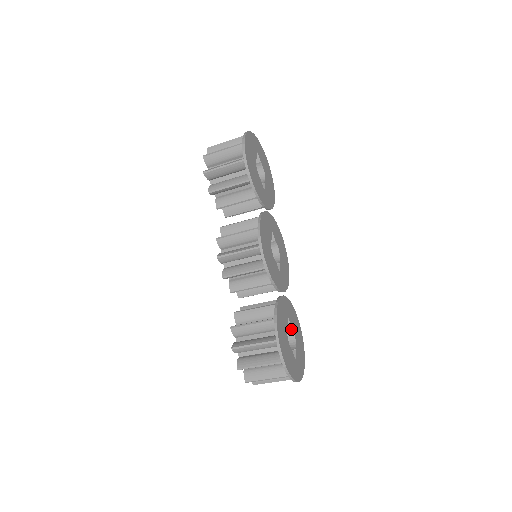
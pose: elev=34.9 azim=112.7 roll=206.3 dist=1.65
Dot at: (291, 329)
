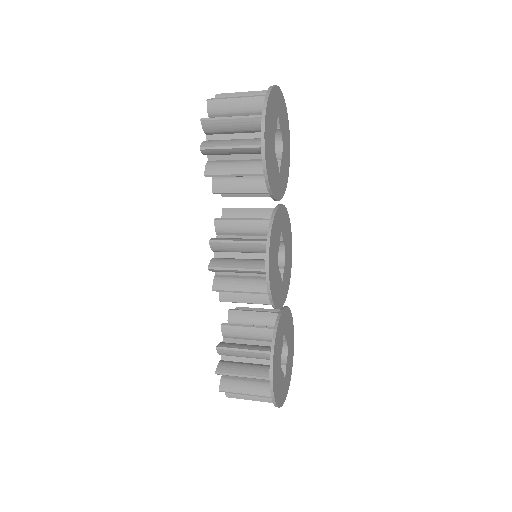
Dot at: (285, 341)
